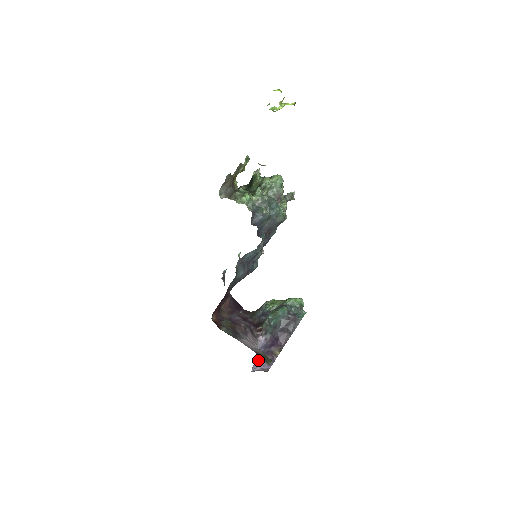
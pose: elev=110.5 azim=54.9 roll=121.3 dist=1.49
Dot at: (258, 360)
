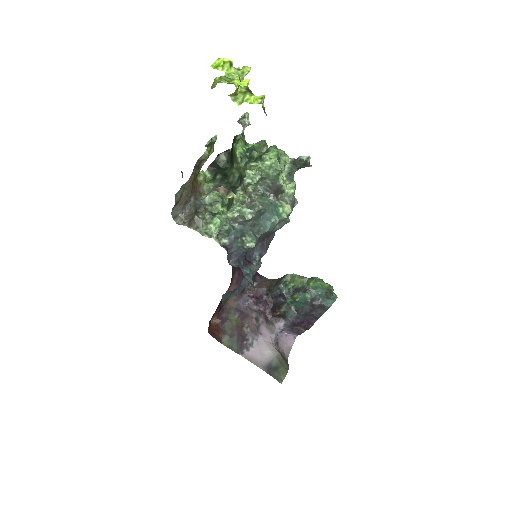
Dot at: (281, 331)
